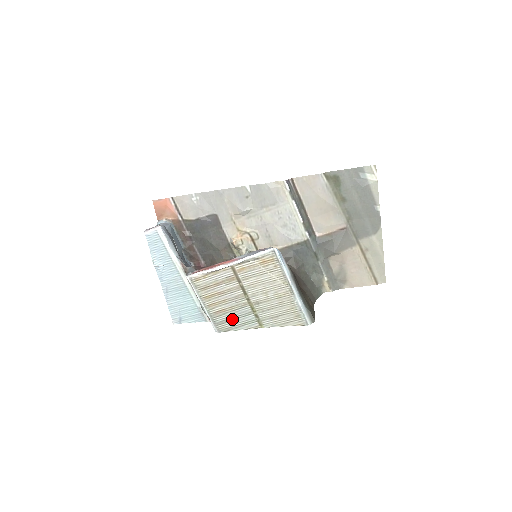
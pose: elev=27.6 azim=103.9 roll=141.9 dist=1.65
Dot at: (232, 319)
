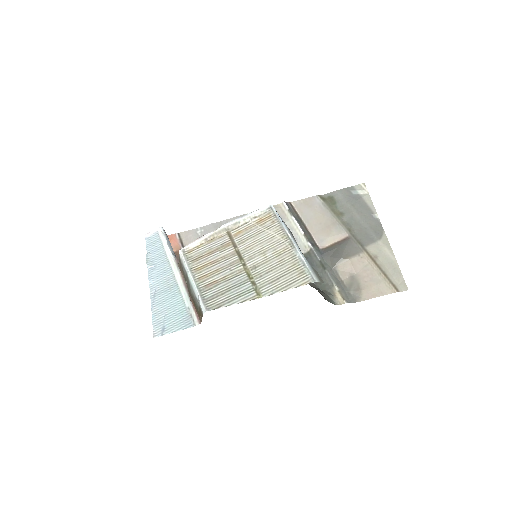
Dot at: (225, 292)
